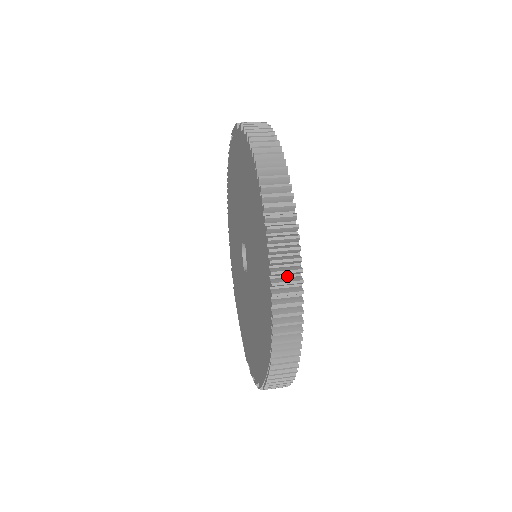
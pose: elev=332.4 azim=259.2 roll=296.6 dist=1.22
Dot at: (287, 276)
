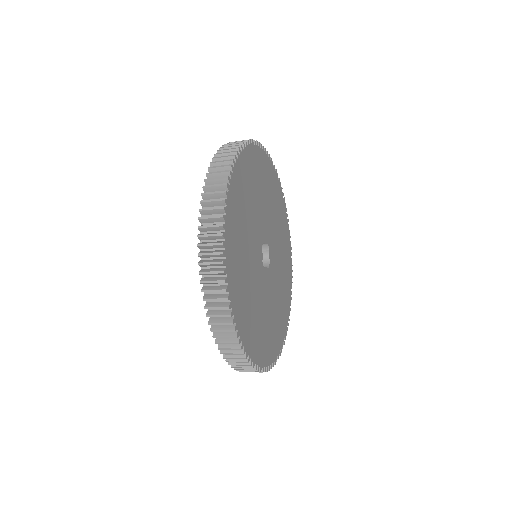
Dot at: (215, 267)
